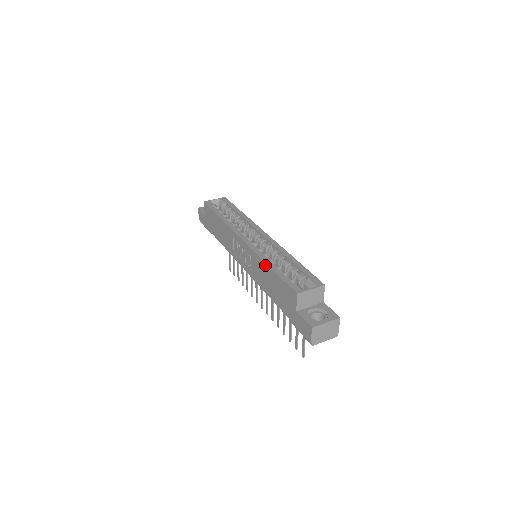
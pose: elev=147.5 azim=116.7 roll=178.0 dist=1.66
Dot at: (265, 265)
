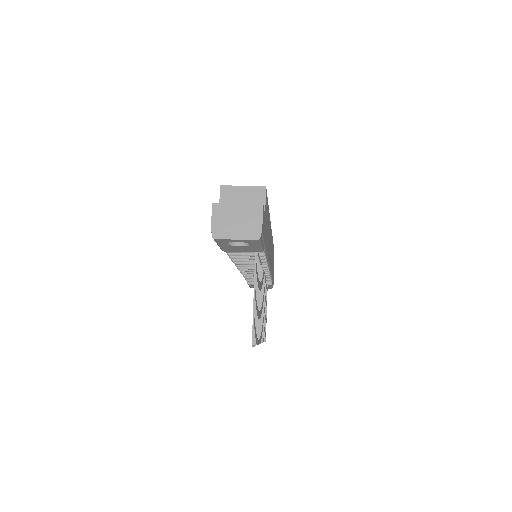
Dot at: occluded
